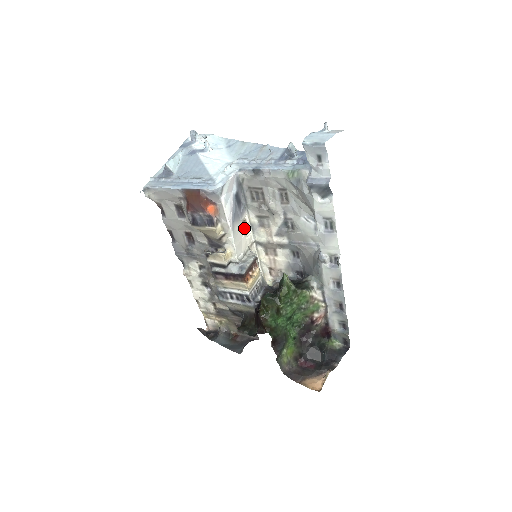
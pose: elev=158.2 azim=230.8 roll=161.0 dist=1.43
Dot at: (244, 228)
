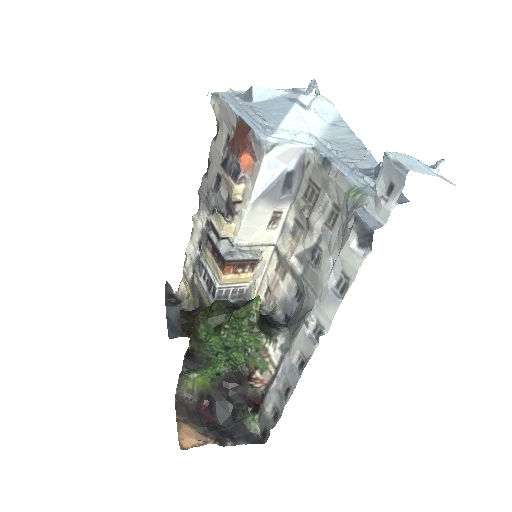
Dot at: (274, 220)
